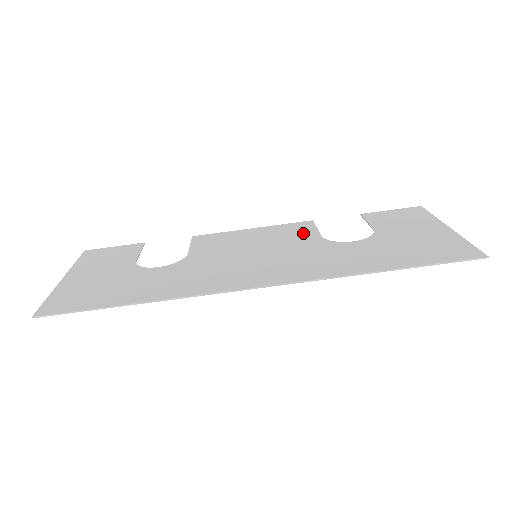
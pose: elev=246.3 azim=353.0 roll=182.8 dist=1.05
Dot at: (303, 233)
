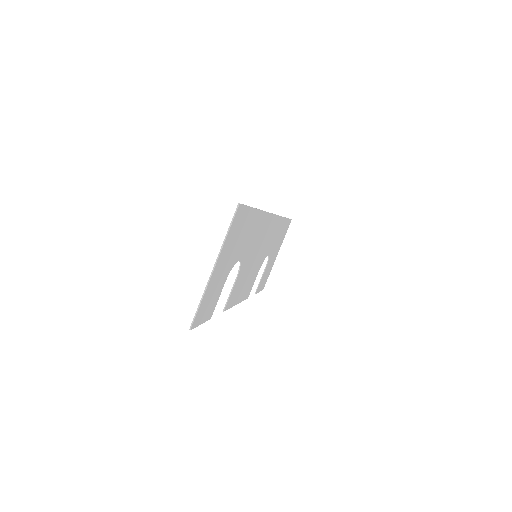
Dot at: (253, 278)
